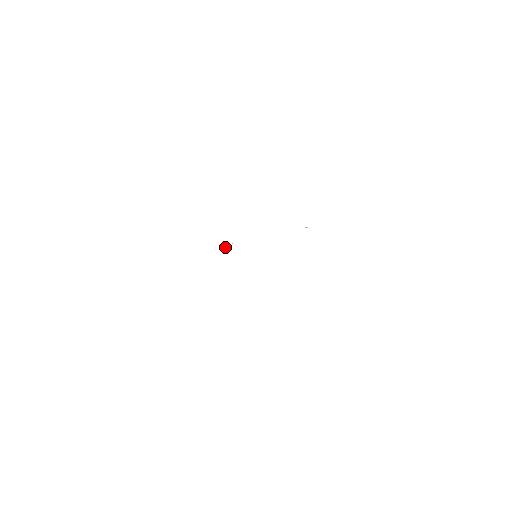
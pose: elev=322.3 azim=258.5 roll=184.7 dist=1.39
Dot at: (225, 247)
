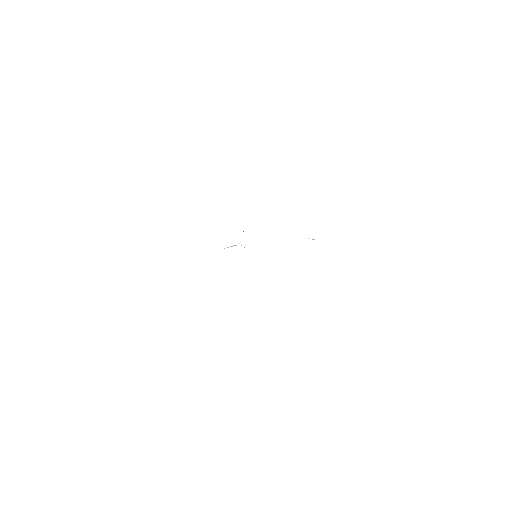
Dot at: (230, 246)
